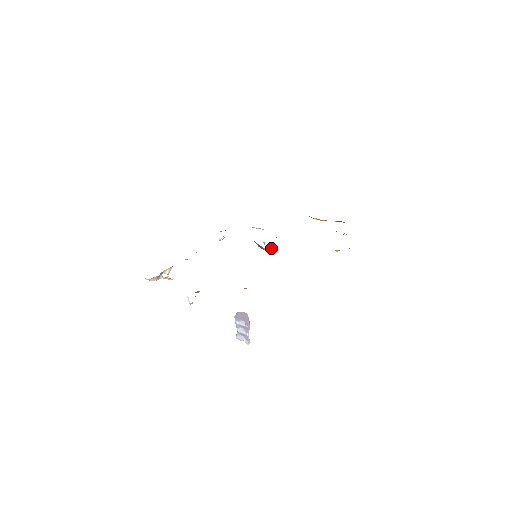
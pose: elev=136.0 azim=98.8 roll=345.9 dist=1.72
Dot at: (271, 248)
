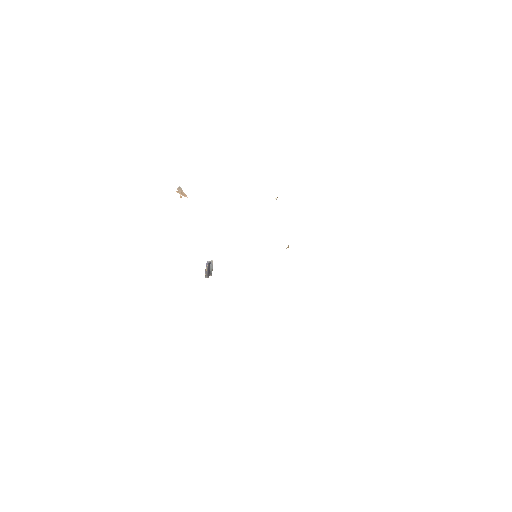
Dot at: occluded
